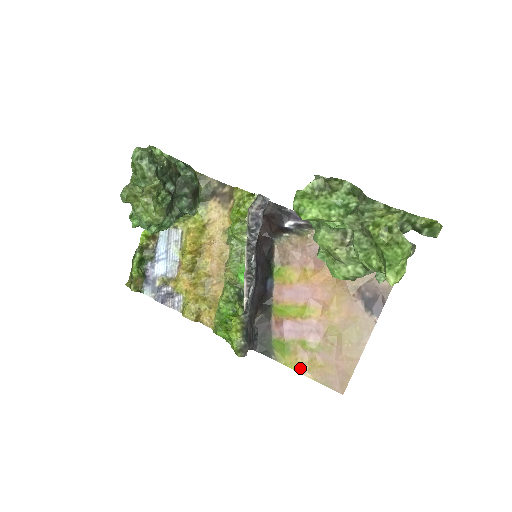
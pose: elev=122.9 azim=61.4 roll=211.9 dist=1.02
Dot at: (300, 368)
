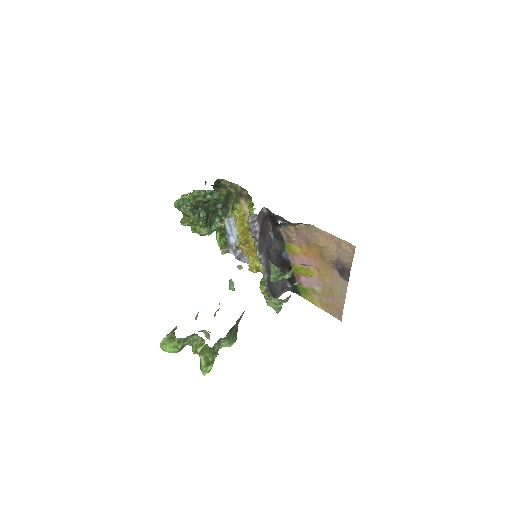
Dot at: (316, 303)
